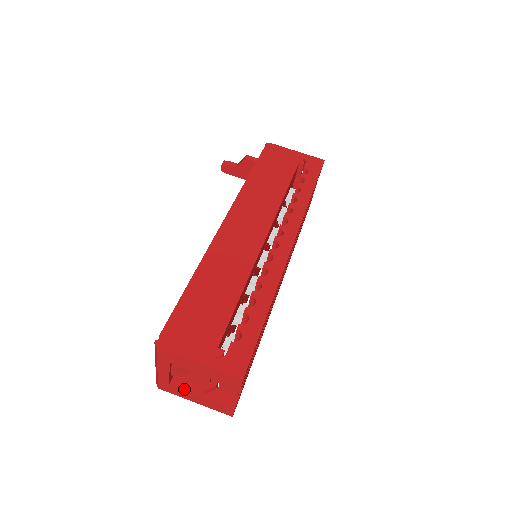
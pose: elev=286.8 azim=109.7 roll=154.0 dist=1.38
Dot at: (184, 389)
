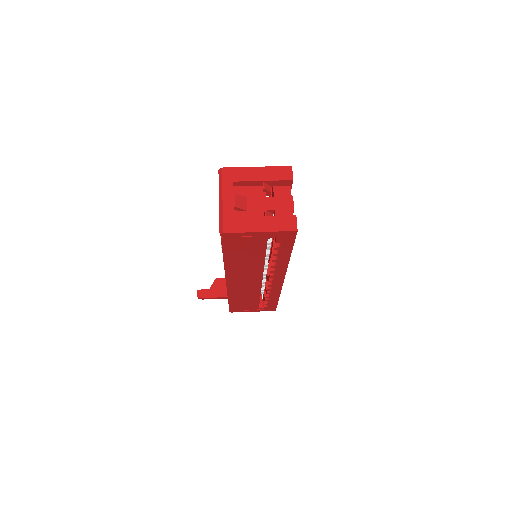
Dot at: (248, 217)
